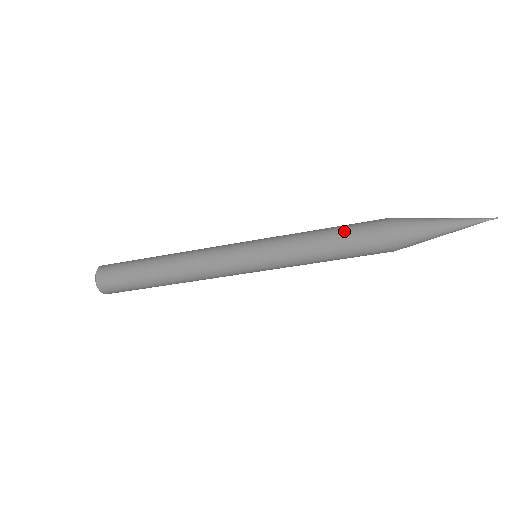
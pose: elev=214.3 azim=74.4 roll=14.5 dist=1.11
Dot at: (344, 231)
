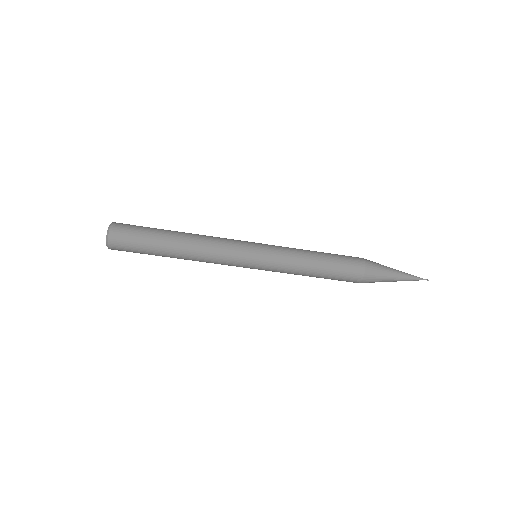
Dot at: (331, 256)
